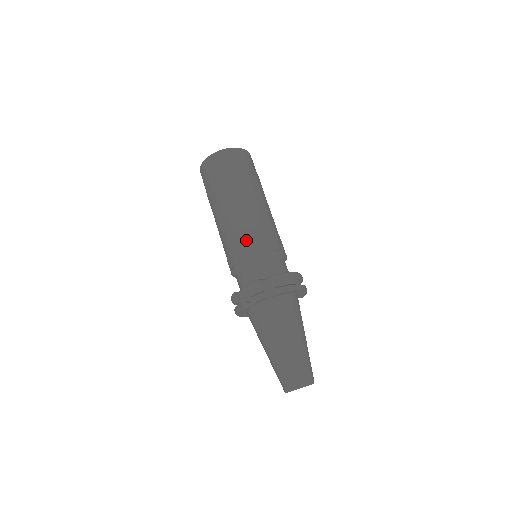
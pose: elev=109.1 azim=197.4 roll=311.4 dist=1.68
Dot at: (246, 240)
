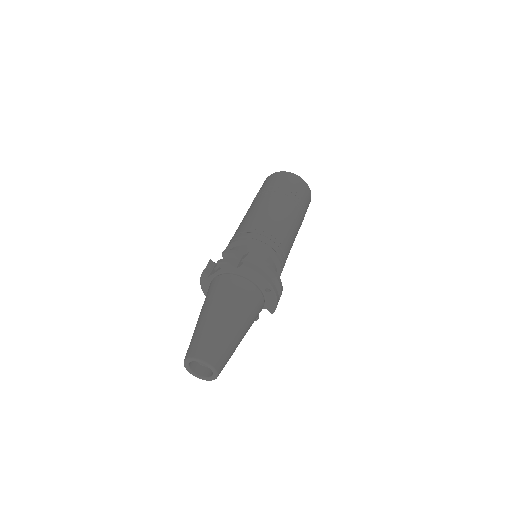
Dot at: (253, 227)
